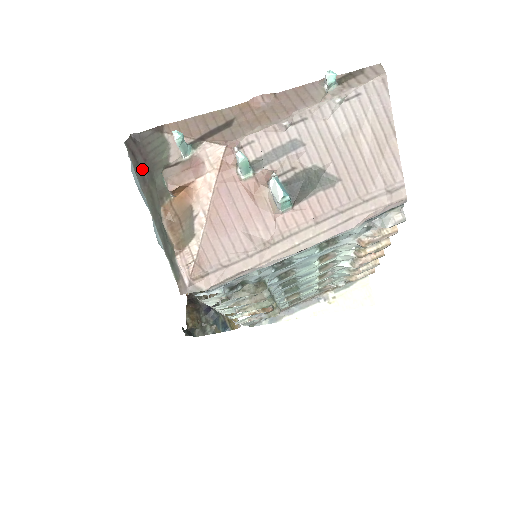
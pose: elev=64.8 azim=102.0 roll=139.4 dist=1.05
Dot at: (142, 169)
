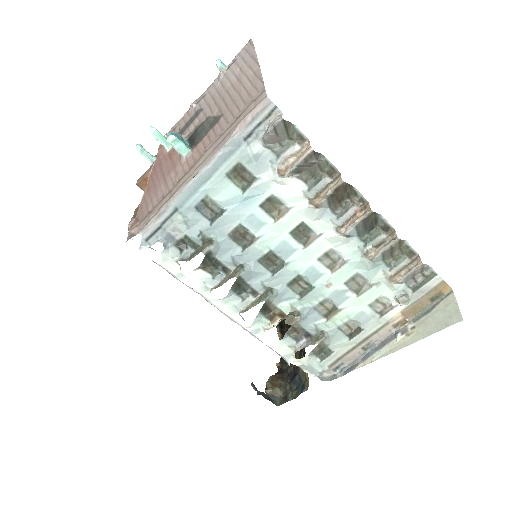
Dot at: occluded
